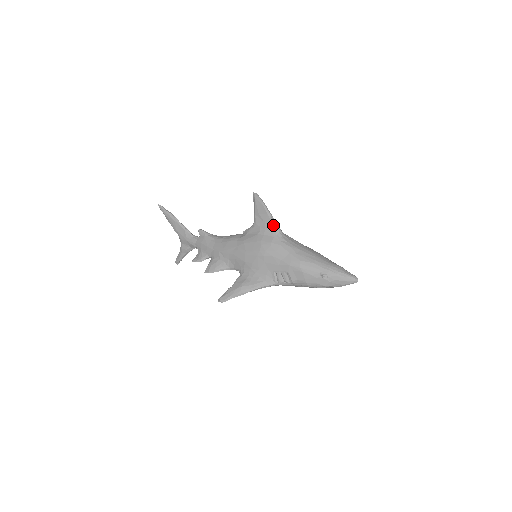
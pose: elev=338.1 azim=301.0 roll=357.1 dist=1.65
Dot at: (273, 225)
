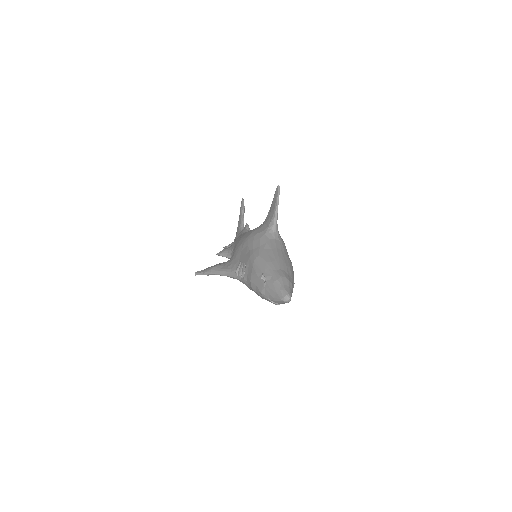
Dot at: (272, 220)
